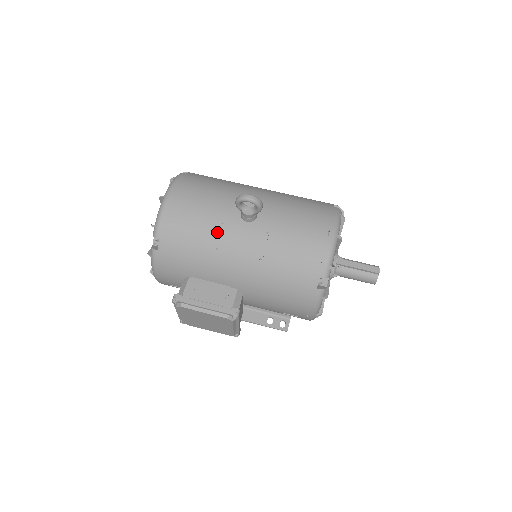
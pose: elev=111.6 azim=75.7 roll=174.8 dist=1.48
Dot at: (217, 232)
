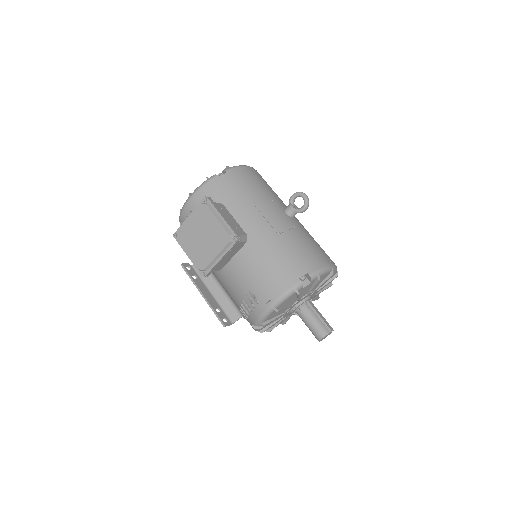
Dot at: (265, 200)
